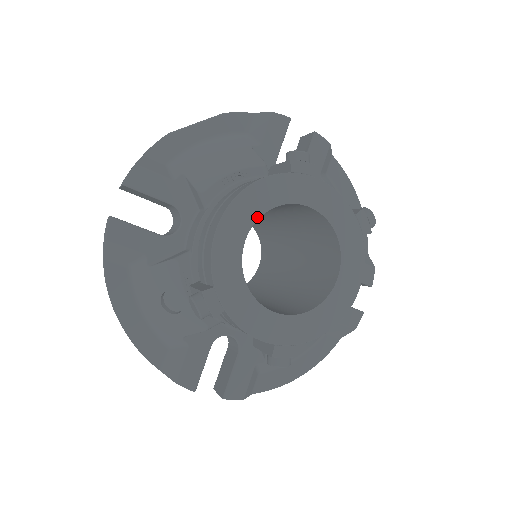
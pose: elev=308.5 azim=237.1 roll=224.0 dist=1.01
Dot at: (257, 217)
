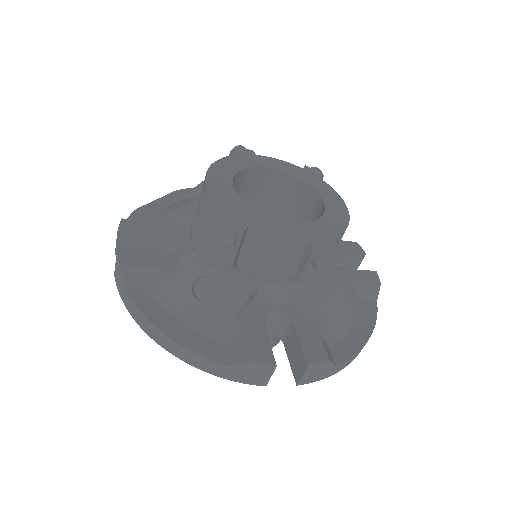
Dot at: (232, 176)
